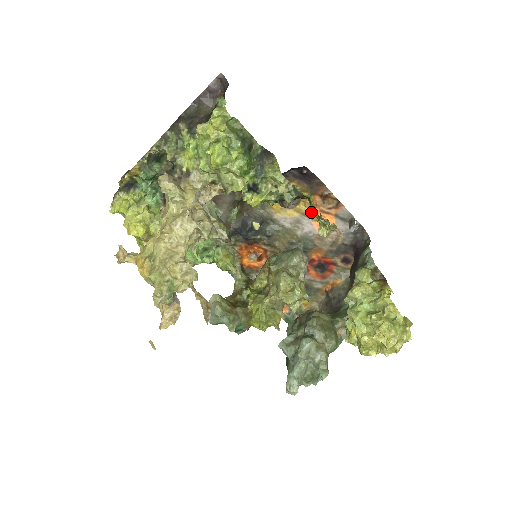
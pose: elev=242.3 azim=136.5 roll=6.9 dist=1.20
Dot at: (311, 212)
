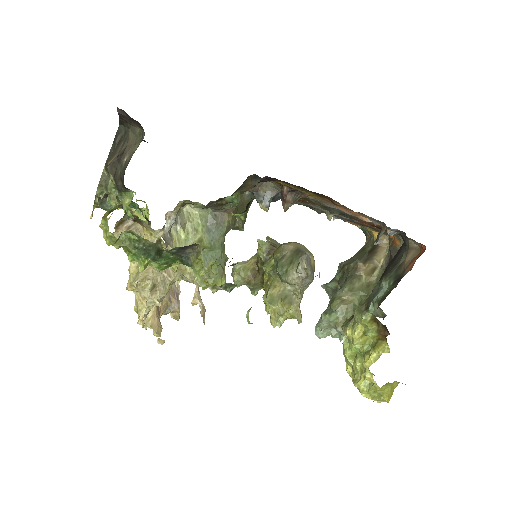
Dot at: (248, 311)
